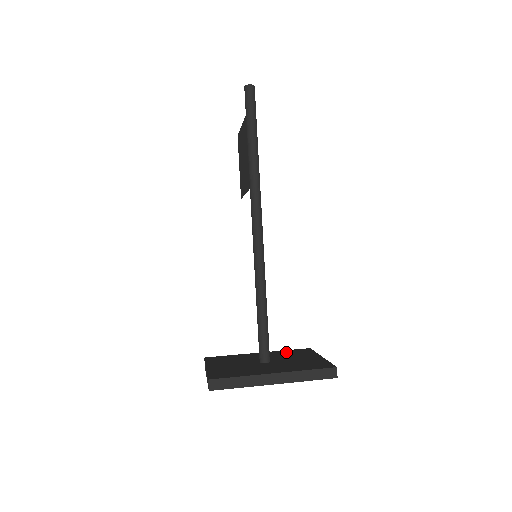
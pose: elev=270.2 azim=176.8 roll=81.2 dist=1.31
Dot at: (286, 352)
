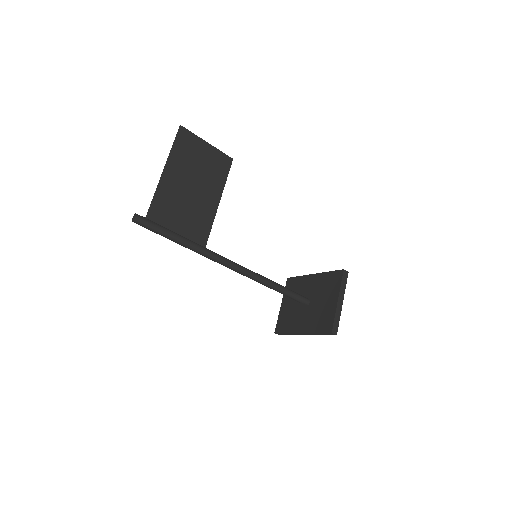
Dot at: (326, 279)
